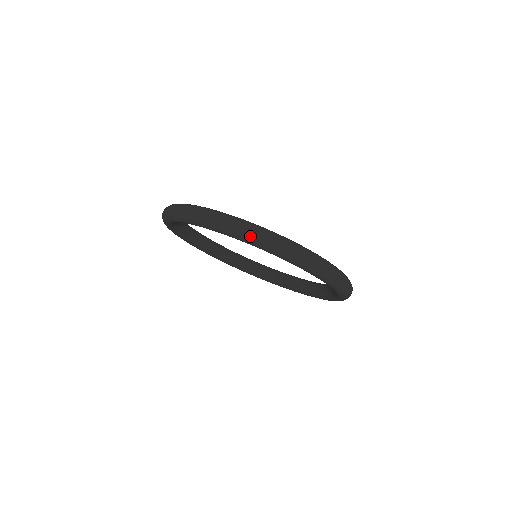
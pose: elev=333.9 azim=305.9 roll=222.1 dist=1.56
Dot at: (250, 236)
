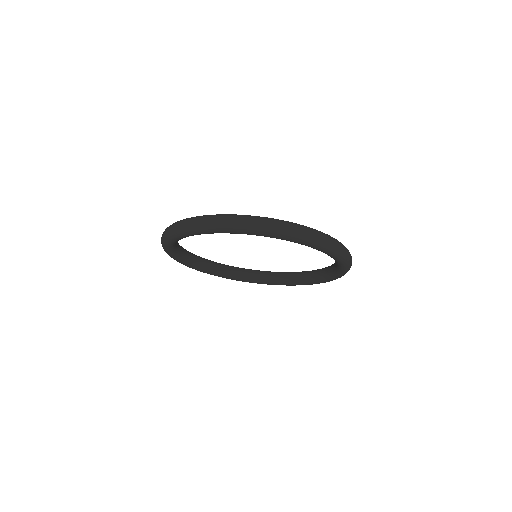
Dot at: (164, 236)
